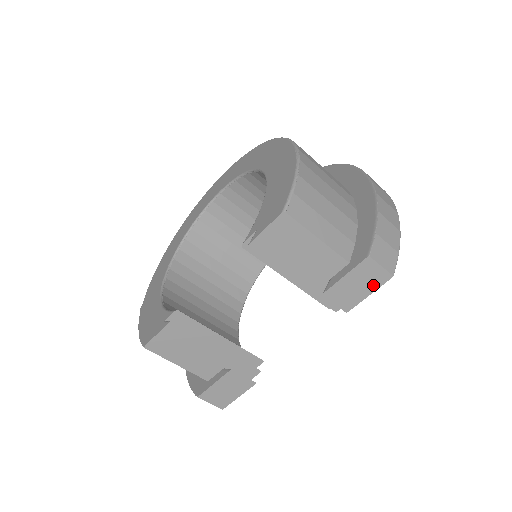
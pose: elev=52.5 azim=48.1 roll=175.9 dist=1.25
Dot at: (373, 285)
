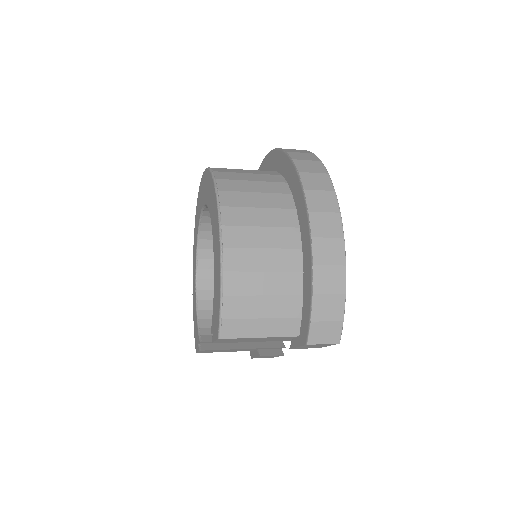
Dot at: (327, 345)
